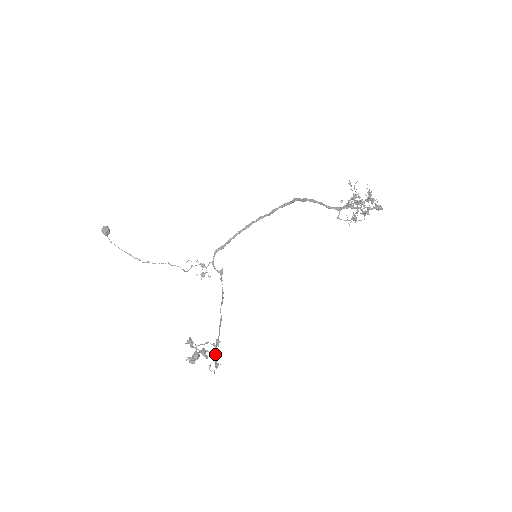
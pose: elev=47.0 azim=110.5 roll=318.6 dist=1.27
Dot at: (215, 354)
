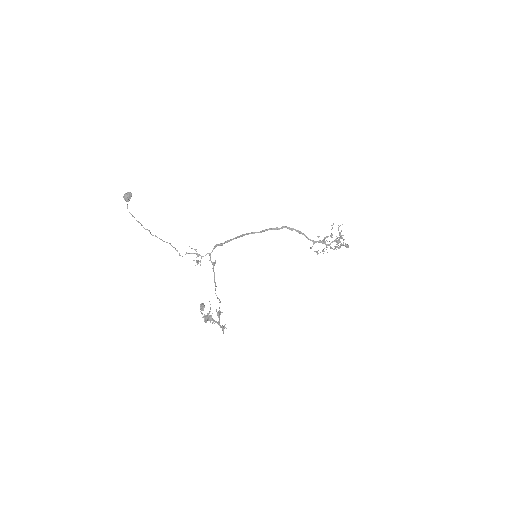
Dot at: (218, 321)
